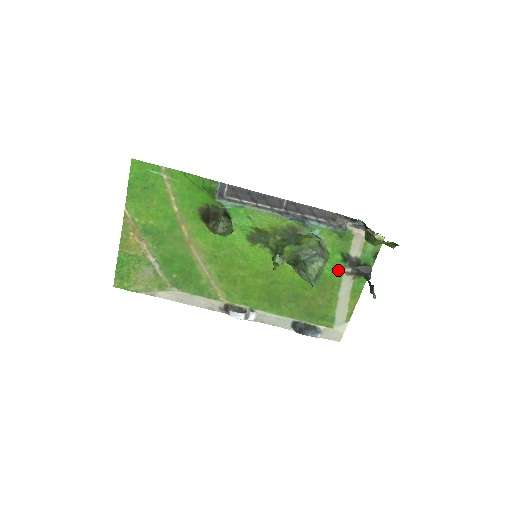
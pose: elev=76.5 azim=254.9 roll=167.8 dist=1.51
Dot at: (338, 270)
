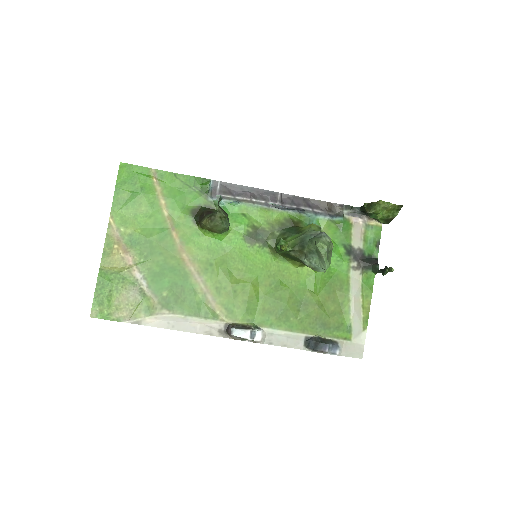
Dot at: (344, 265)
